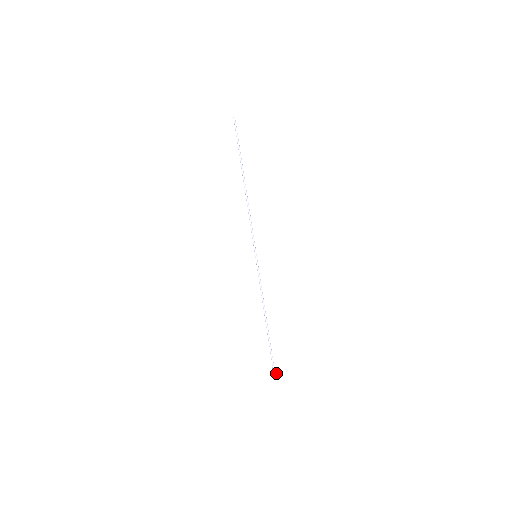
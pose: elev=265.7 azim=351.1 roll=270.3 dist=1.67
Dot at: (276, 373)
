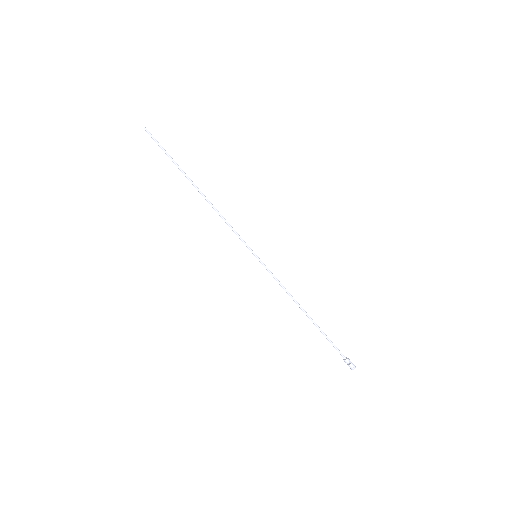
Dot at: (350, 361)
